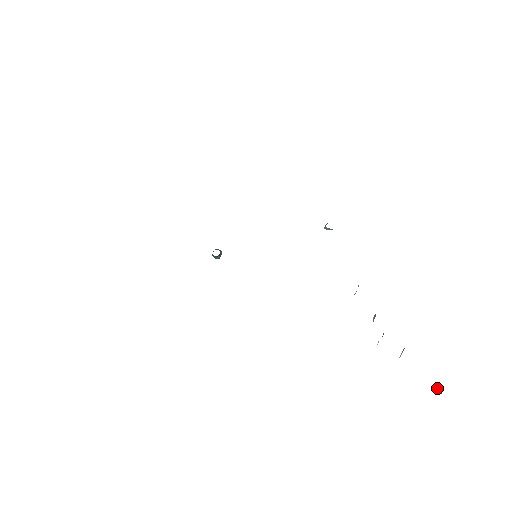
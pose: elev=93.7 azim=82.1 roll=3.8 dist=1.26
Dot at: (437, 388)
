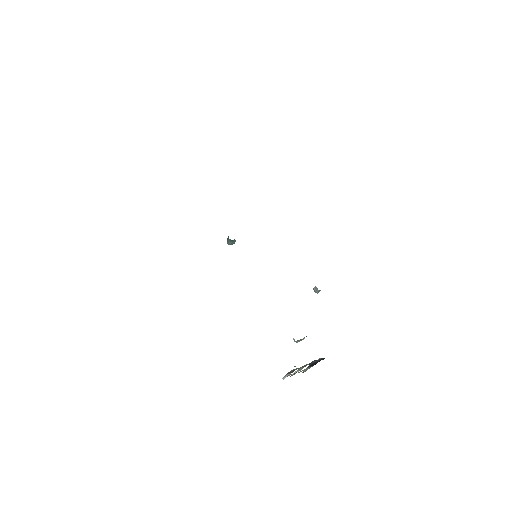
Dot at: occluded
